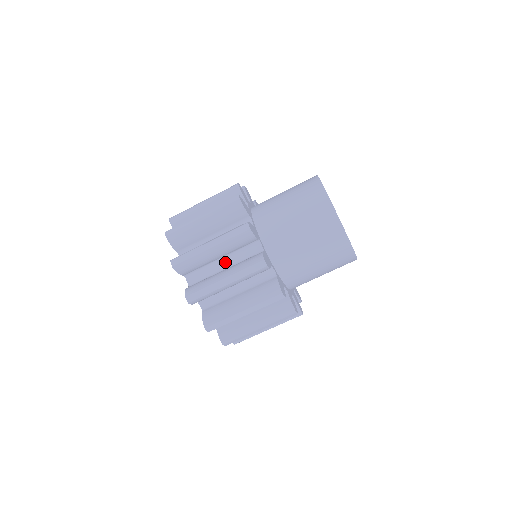
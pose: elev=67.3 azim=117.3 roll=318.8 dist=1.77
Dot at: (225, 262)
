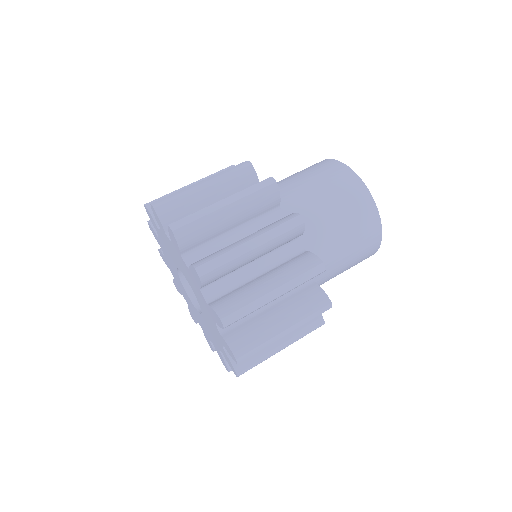
Dot at: occluded
